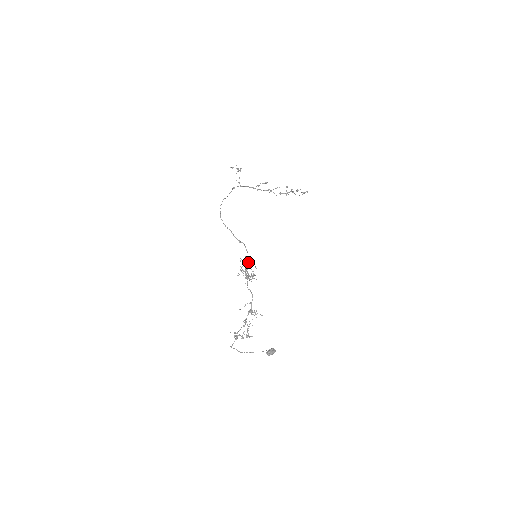
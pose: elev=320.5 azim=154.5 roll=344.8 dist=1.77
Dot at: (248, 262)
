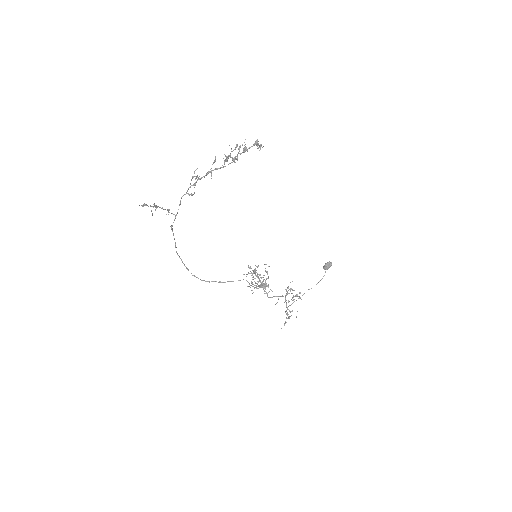
Dot at: (253, 273)
